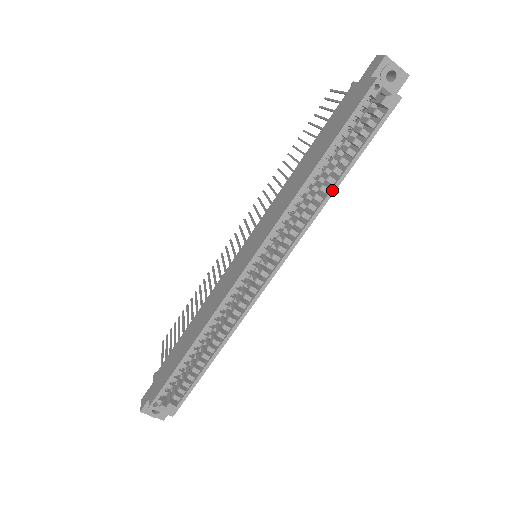
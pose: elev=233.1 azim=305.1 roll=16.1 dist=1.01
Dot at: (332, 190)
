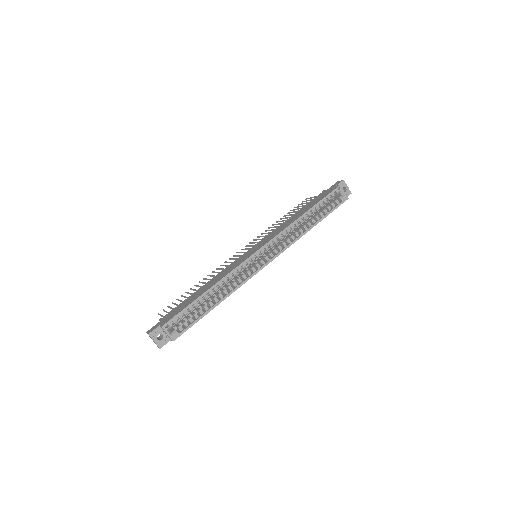
Dot at: (309, 229)
